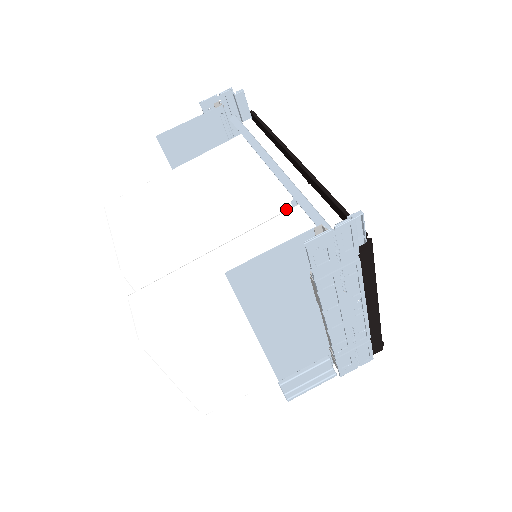
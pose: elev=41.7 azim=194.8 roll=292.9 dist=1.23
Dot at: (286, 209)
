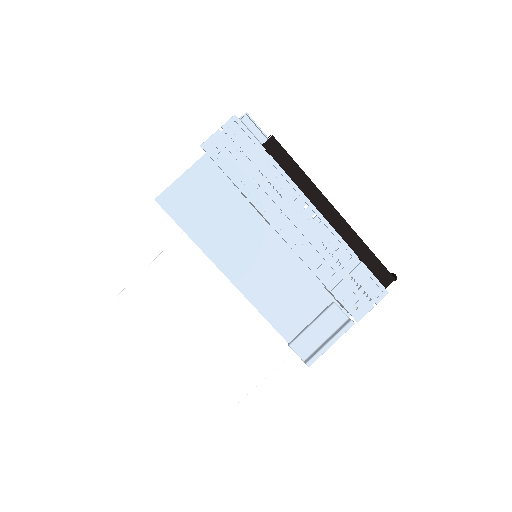
Dot at: occluded
